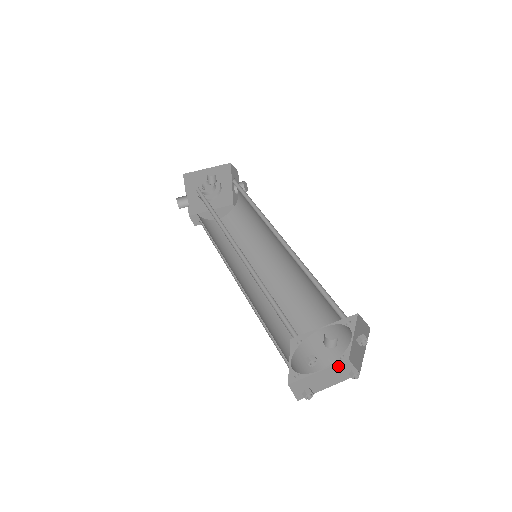
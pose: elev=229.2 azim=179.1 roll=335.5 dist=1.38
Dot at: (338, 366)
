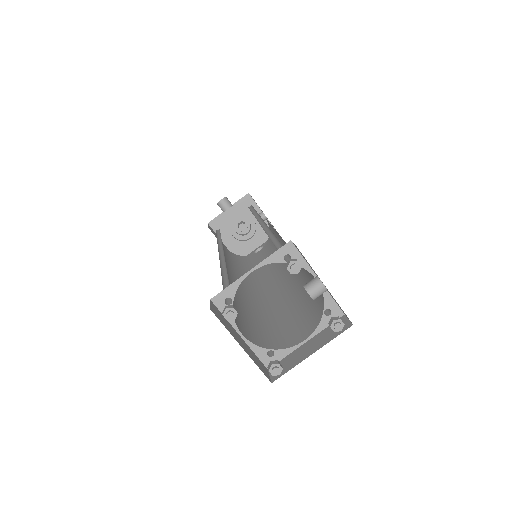
Dot at: (257, 357)
